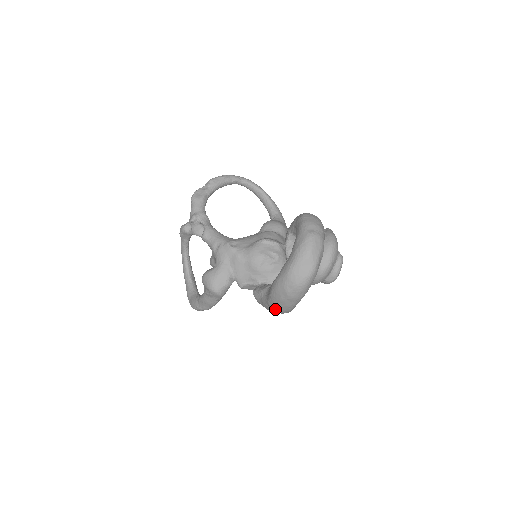
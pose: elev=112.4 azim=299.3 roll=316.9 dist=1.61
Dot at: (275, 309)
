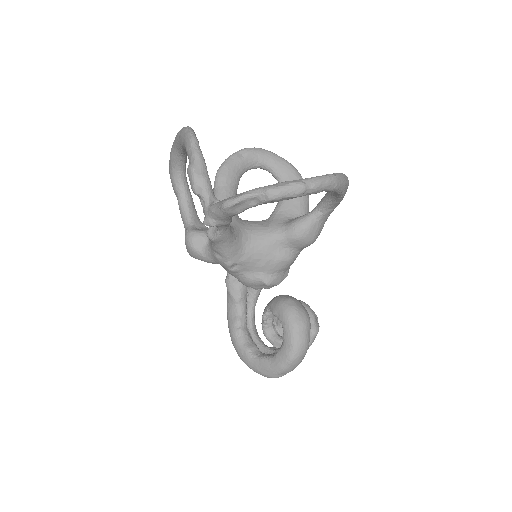
Dot at: occluded
